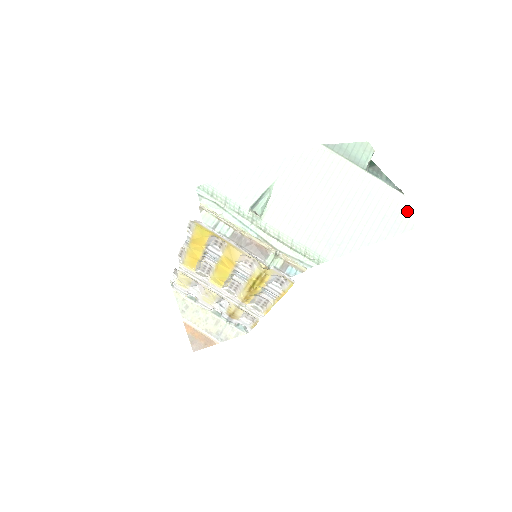
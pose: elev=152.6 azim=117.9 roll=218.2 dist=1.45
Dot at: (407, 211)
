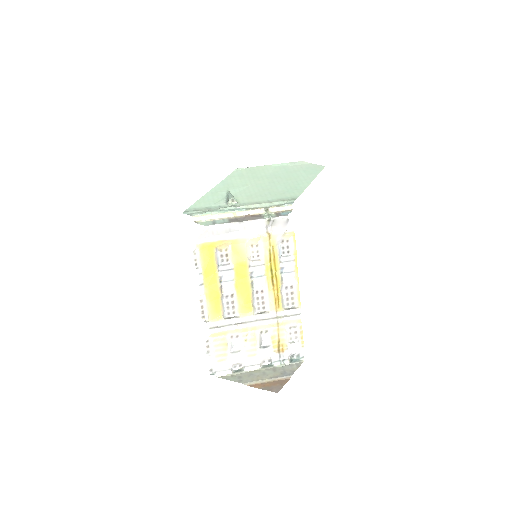
Dot at: (312, 164)
